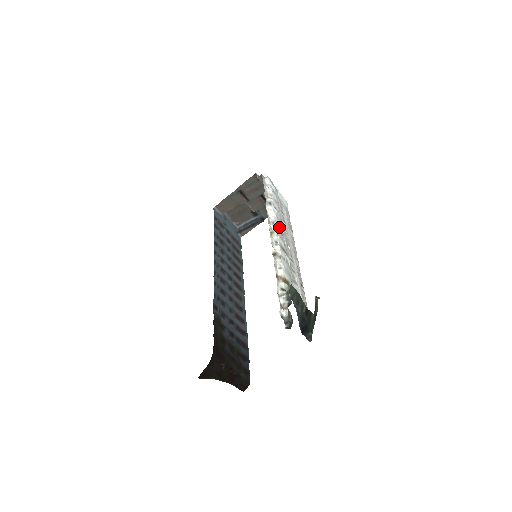
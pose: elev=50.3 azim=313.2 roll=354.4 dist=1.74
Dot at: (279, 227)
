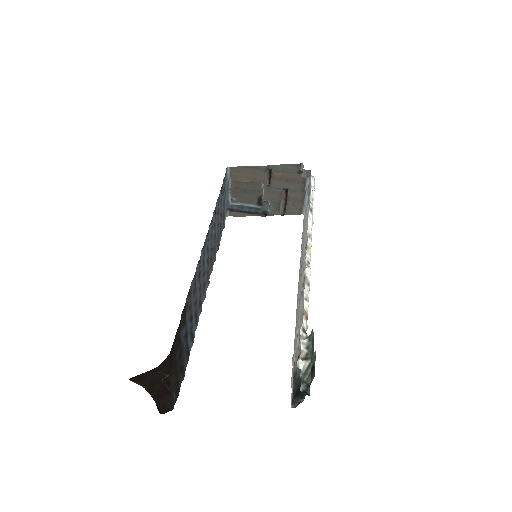
Dot at: occluded
